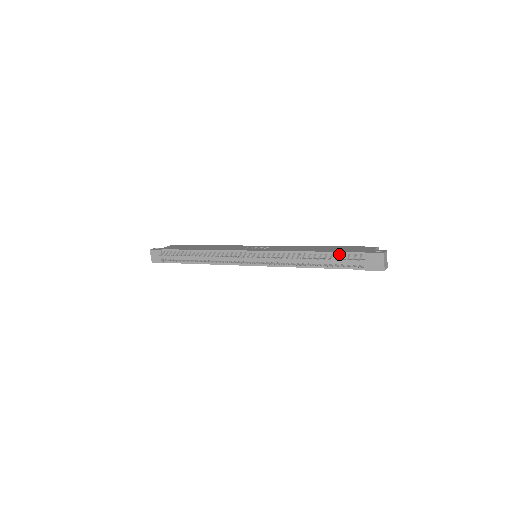
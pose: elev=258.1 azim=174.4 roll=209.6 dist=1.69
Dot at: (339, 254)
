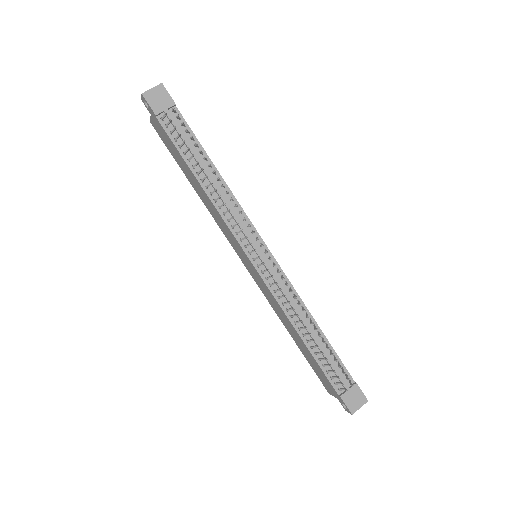
Dot at: (336, 357)
